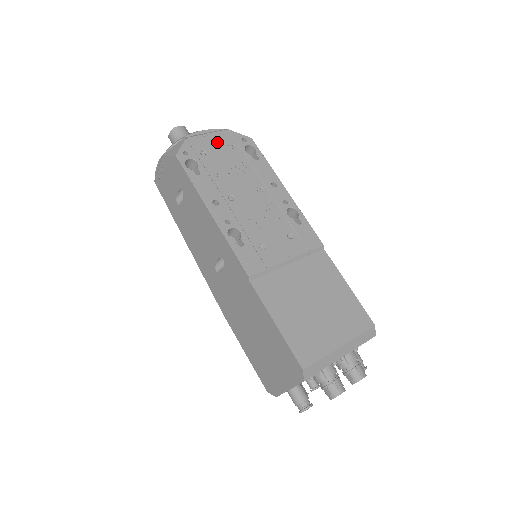
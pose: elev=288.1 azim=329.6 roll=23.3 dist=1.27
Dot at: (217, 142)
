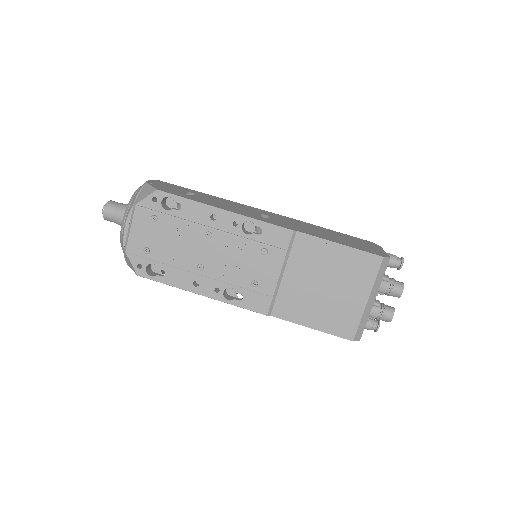
Dot at: (143, 228)
